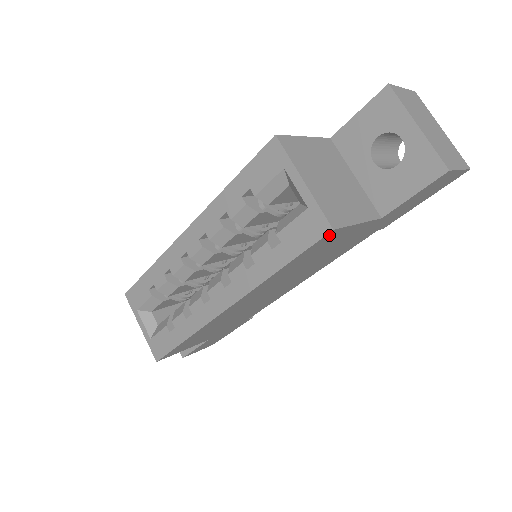
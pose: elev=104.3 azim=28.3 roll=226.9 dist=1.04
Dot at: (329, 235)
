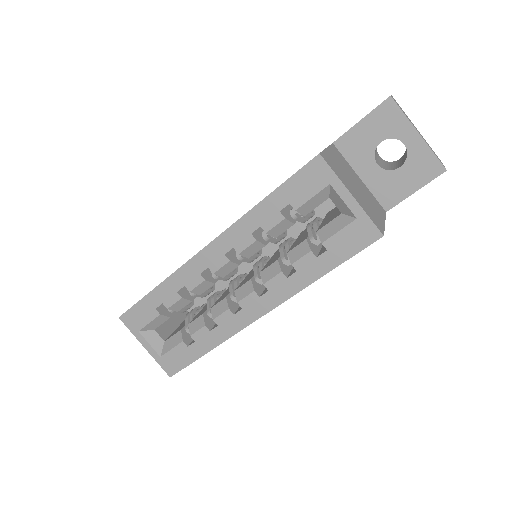
Dot at: (374, 239)
